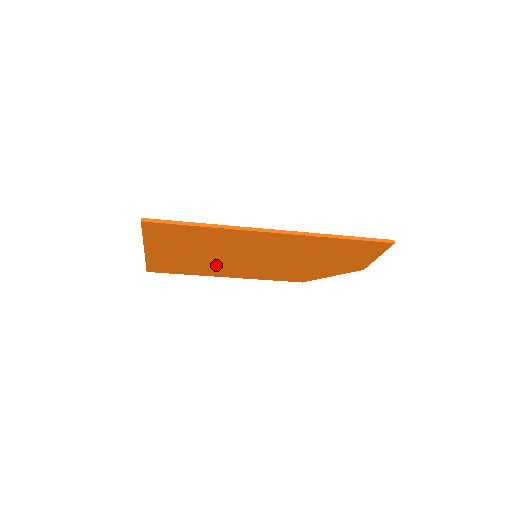
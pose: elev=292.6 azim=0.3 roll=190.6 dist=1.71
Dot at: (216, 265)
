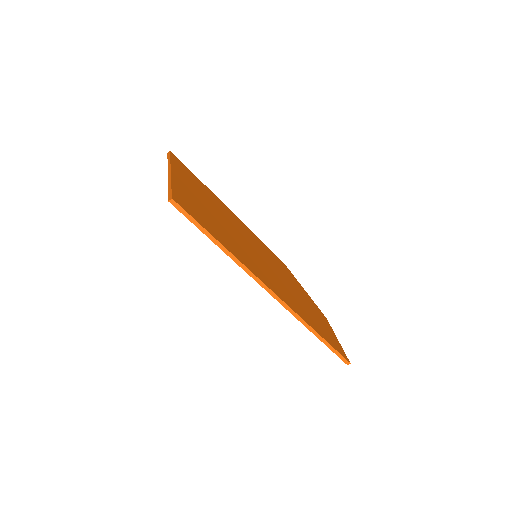
Dot at: occluded
